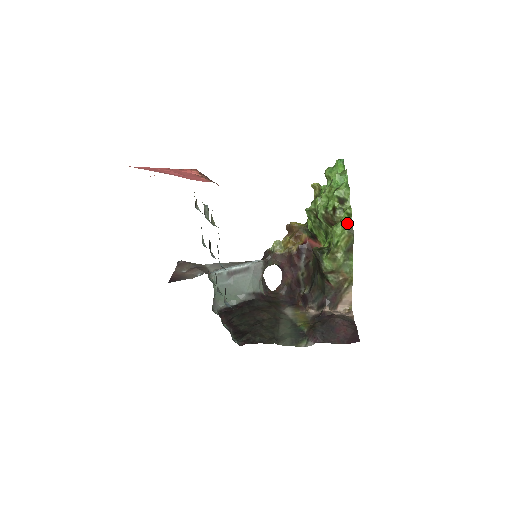
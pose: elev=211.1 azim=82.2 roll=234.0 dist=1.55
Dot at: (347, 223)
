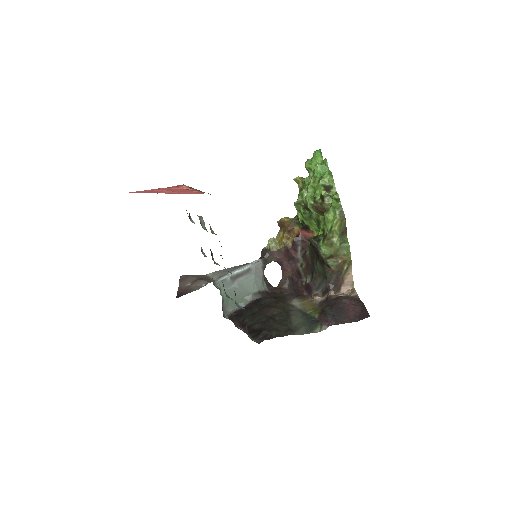
Dot at: (337, 208)
